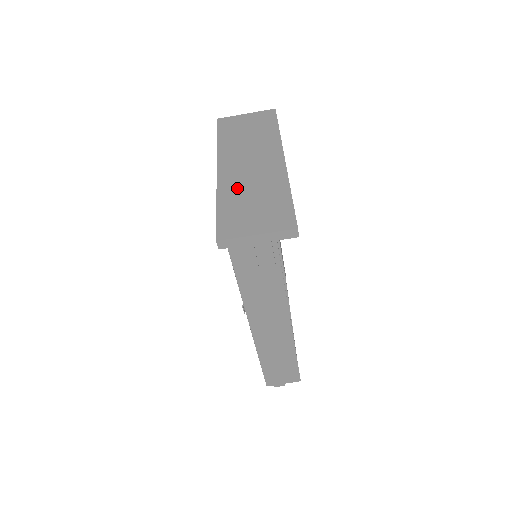
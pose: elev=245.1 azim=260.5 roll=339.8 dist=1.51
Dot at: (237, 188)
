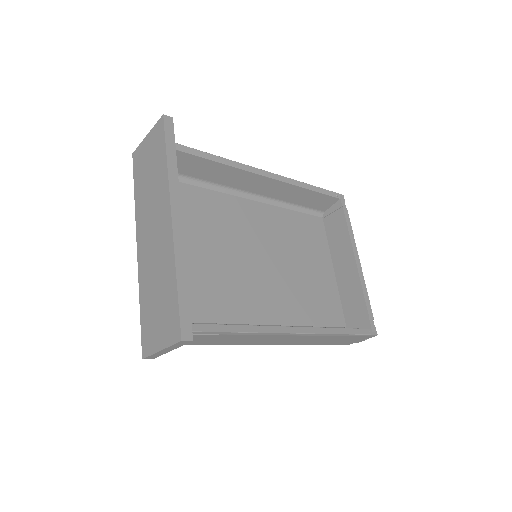
Dot at: (148, 277)
